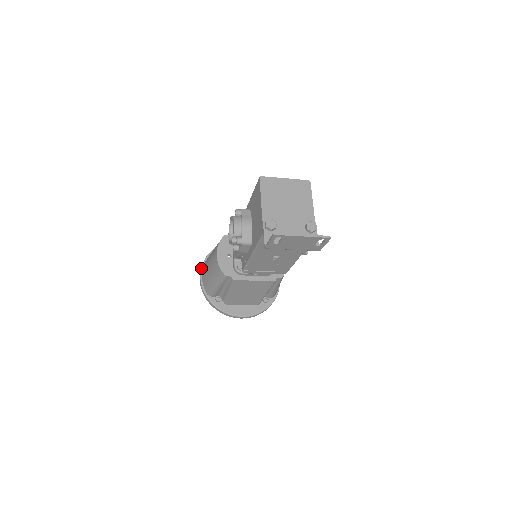
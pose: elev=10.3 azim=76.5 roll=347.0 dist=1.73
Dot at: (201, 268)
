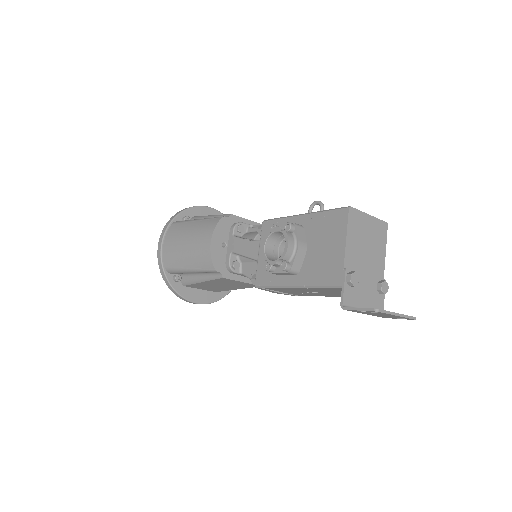
Dot at: (164, 233)
